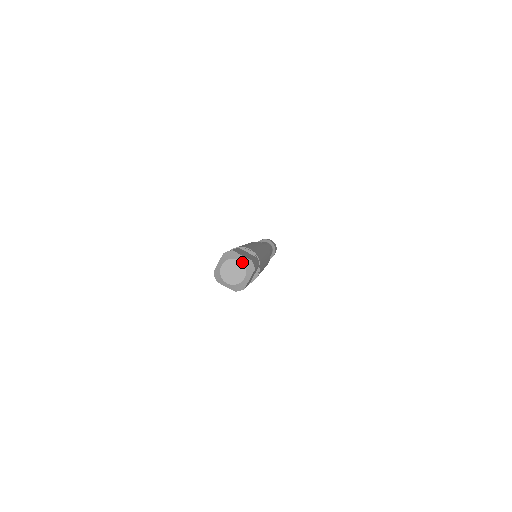
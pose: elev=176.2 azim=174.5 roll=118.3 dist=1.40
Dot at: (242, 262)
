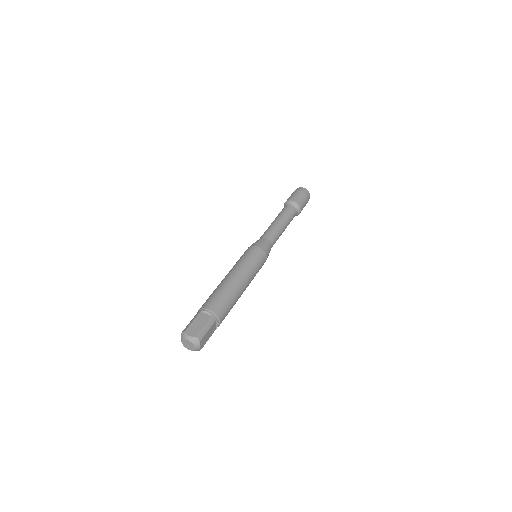
Dot at: (190, 341)
